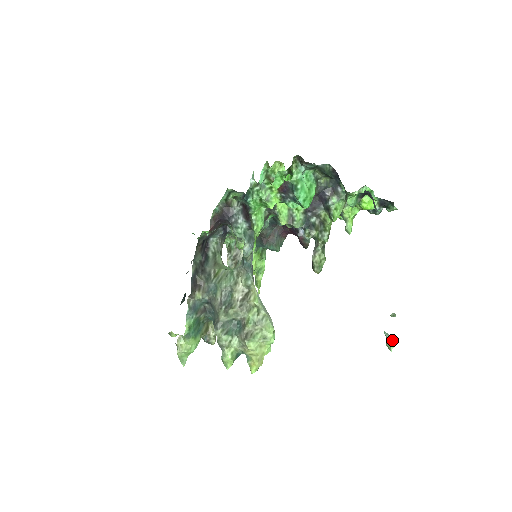
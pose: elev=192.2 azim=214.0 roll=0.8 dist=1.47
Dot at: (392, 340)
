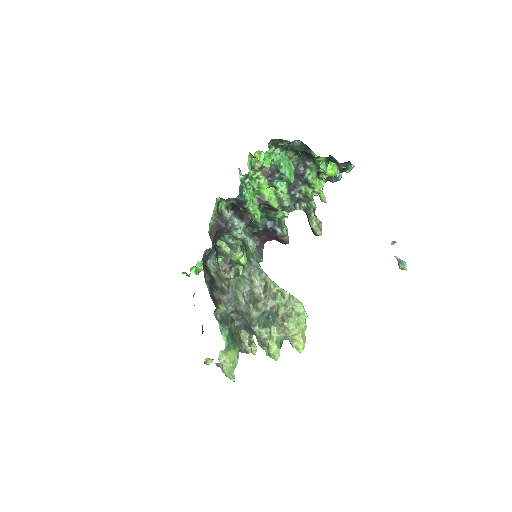
Dot at: (403, 261)
